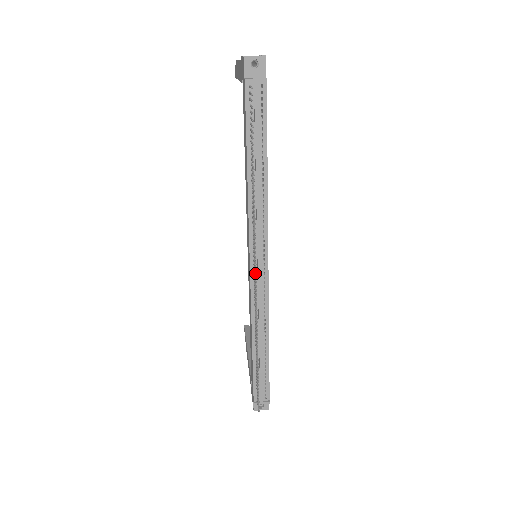
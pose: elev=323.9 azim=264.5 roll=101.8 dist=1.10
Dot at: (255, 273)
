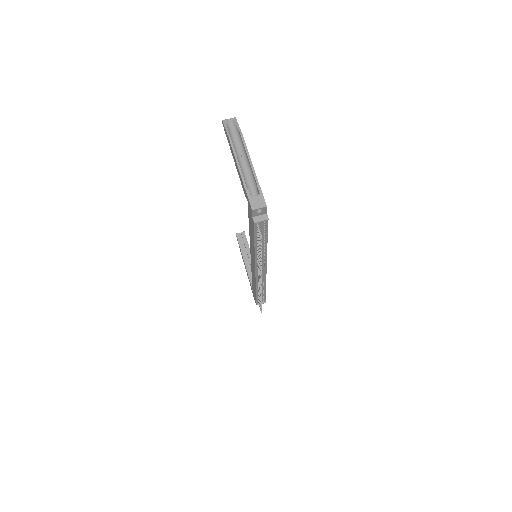
Dot at: (261, 283)
